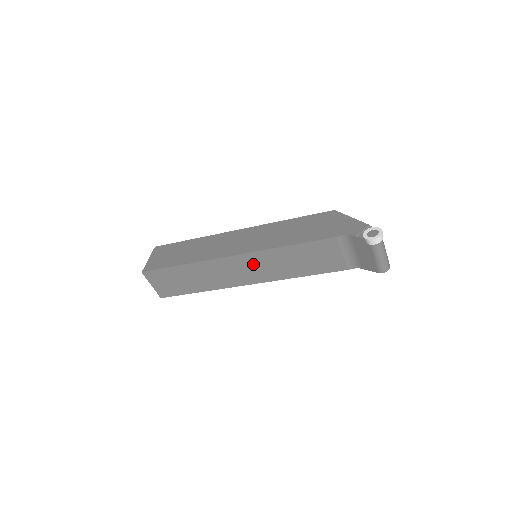
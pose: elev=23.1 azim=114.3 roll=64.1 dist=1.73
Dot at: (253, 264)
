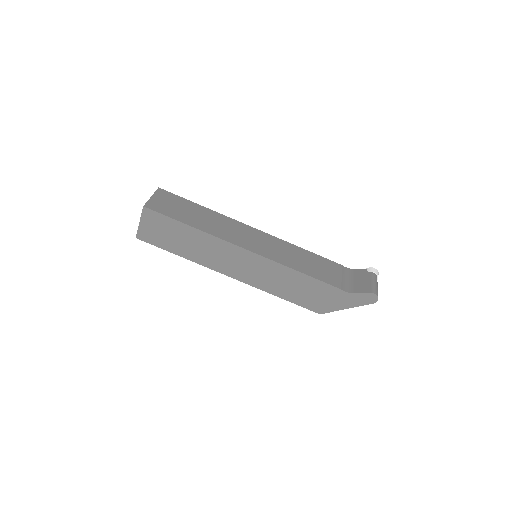
Dot at: (265, 241)
